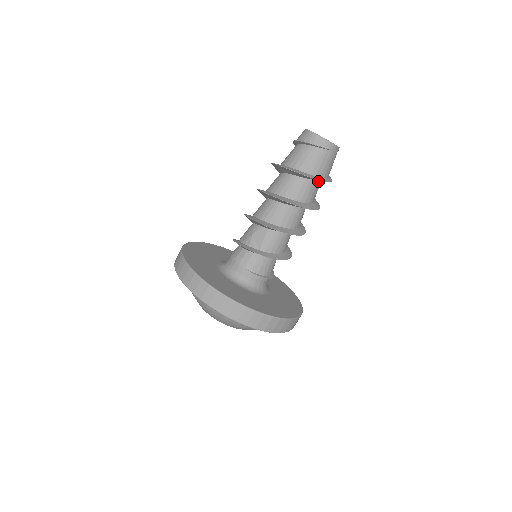
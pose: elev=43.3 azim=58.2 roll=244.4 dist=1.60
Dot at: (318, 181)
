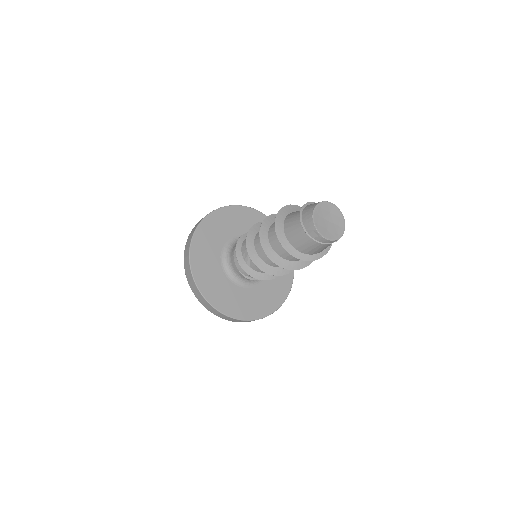
Dot at: occluded
